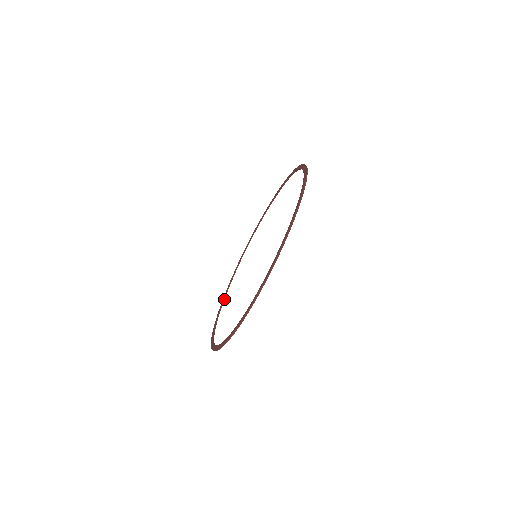
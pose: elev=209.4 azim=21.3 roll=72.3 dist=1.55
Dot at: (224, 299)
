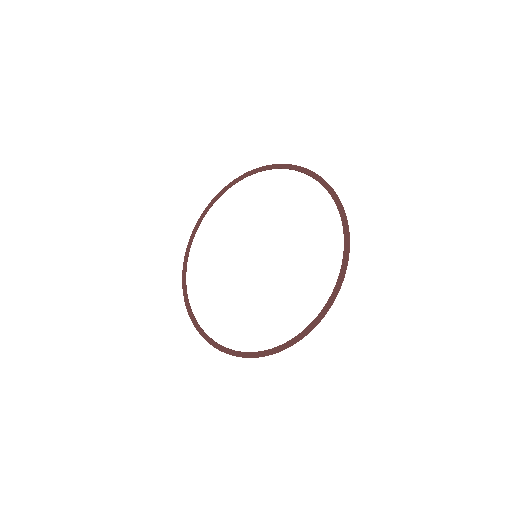
Dot at: occluded
